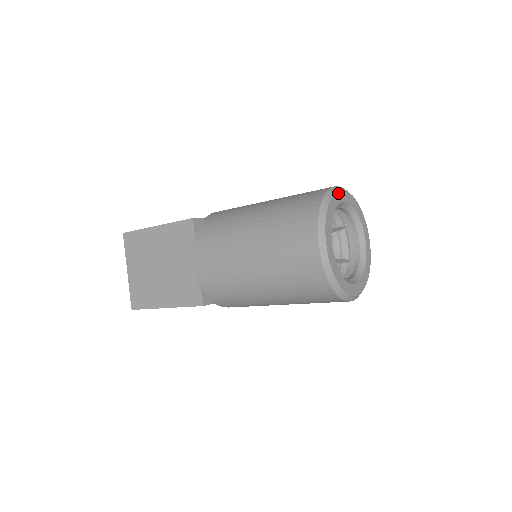
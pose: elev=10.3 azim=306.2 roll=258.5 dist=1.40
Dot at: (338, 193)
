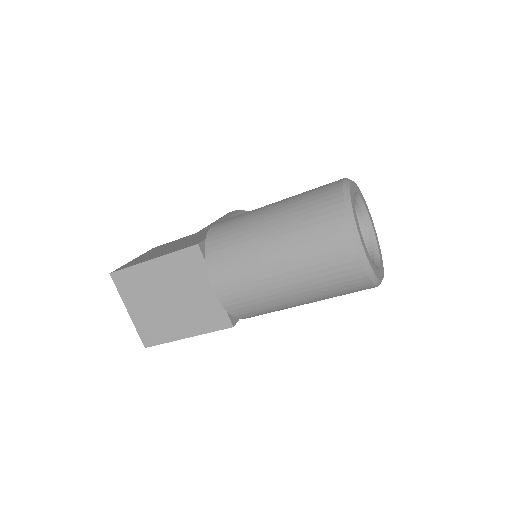
Dot at: (350, 187)
